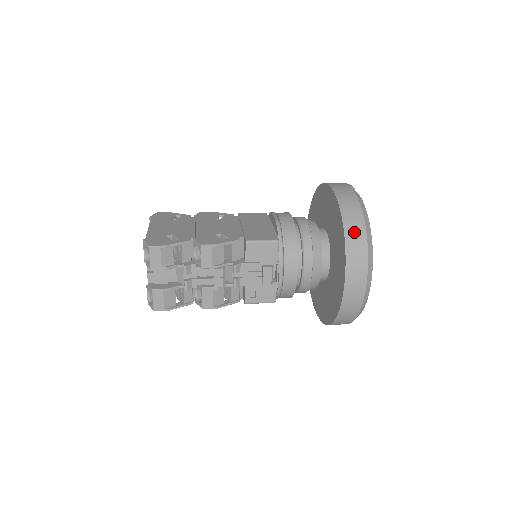
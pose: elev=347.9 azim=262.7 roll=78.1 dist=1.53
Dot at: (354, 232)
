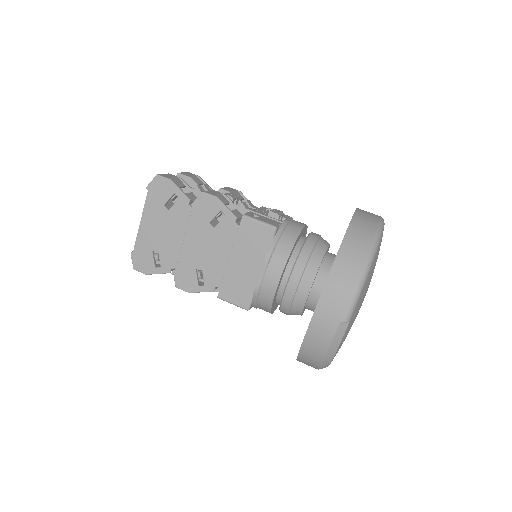
Dot at: (307, 363)
